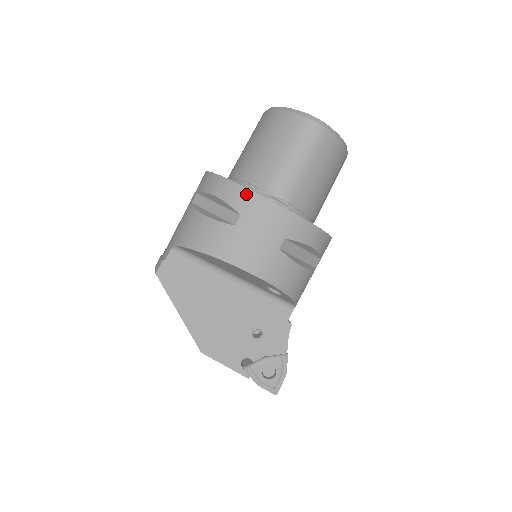
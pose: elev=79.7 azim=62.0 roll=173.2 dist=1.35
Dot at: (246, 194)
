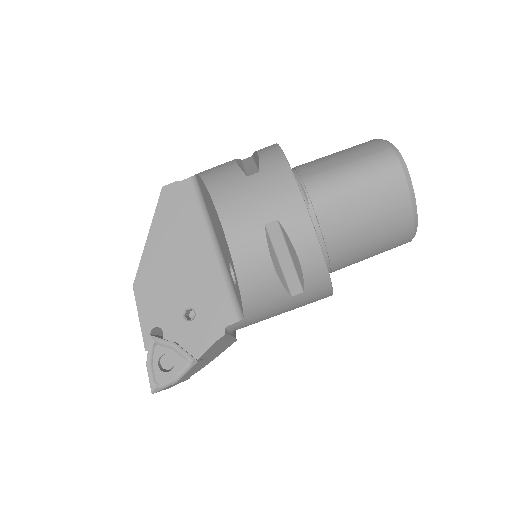
Dot at: (280, 160)
